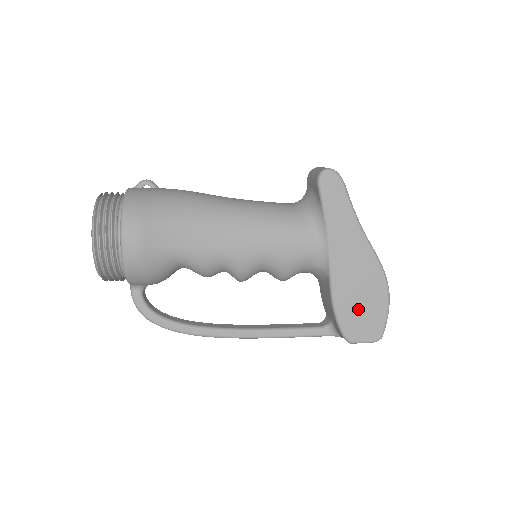
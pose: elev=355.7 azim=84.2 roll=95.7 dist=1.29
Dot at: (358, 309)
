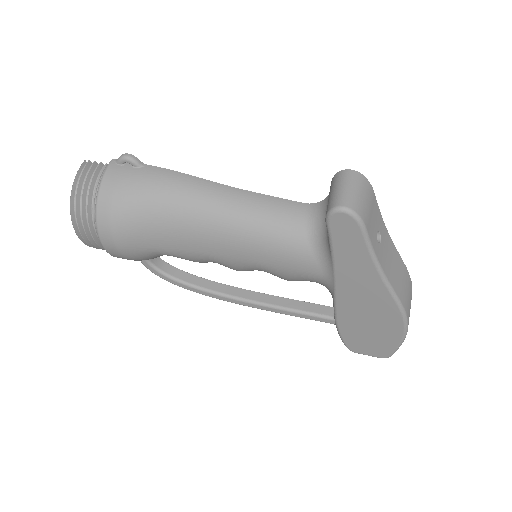
Dot at: (365, 334)
